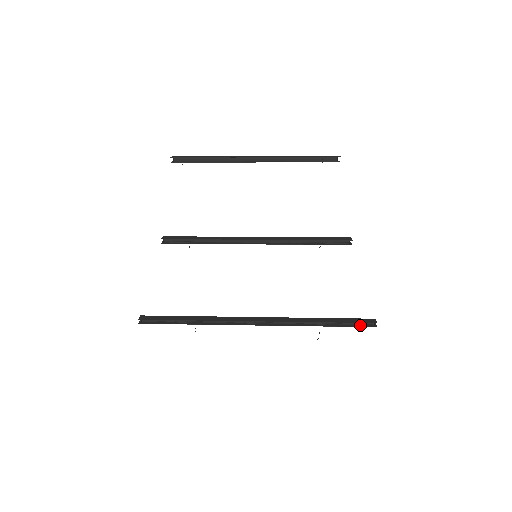
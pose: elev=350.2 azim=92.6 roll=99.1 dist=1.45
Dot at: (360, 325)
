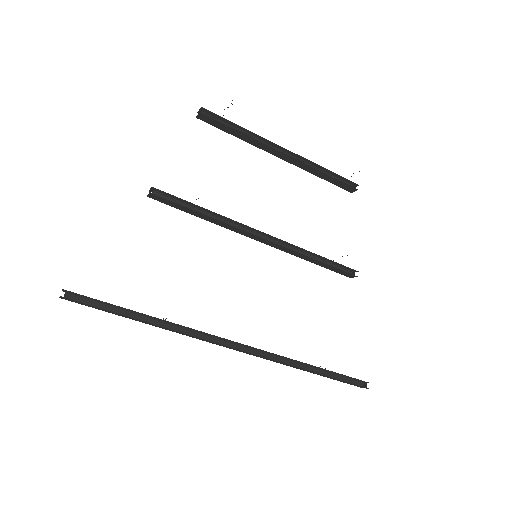
Dot at: (351, 383)
